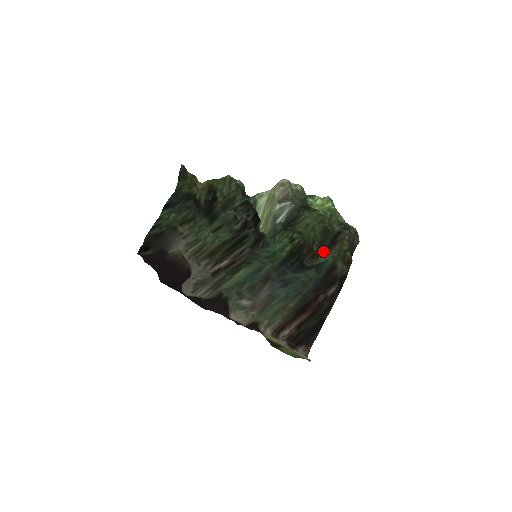
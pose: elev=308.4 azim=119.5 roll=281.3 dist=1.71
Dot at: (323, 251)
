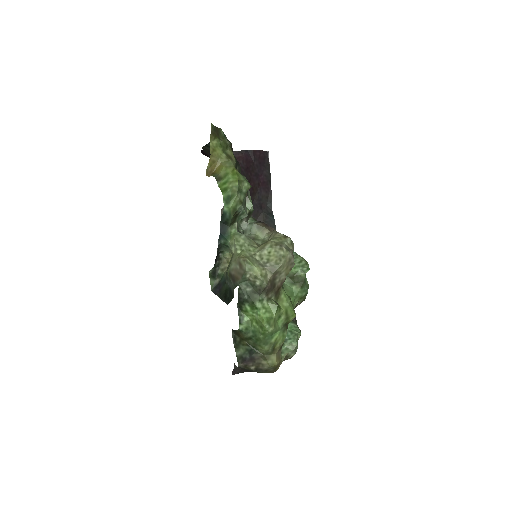
Dot at: occluded
